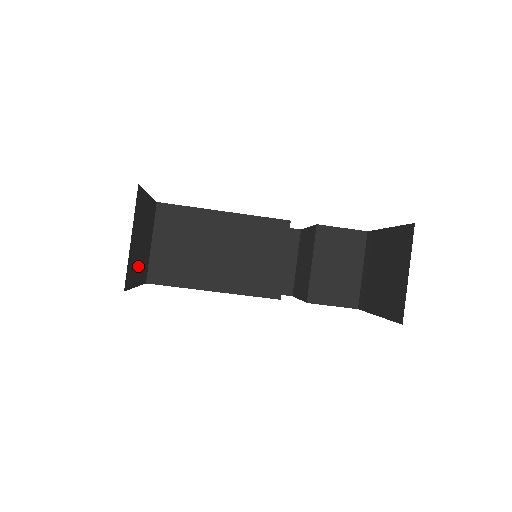
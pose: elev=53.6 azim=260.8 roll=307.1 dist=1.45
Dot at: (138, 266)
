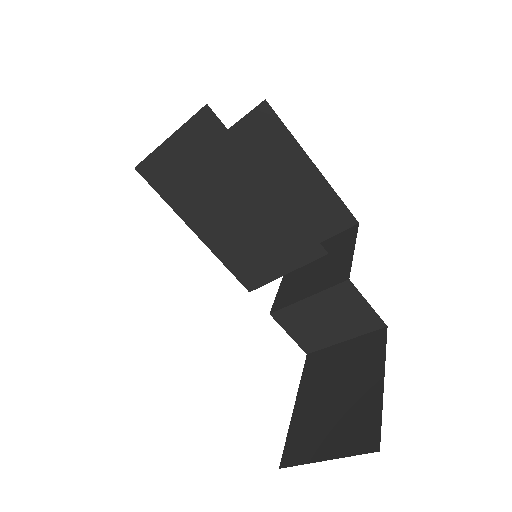
Dot at: occluded
